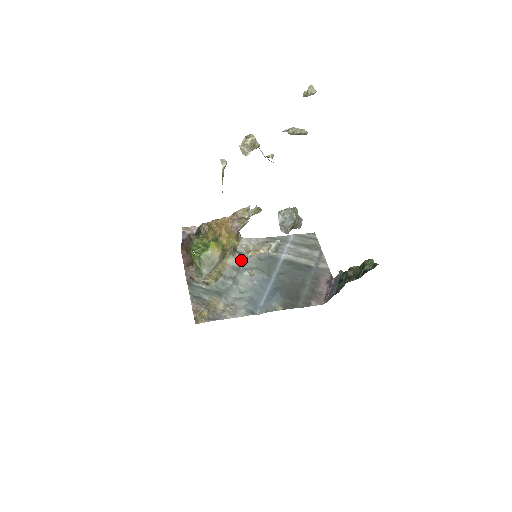
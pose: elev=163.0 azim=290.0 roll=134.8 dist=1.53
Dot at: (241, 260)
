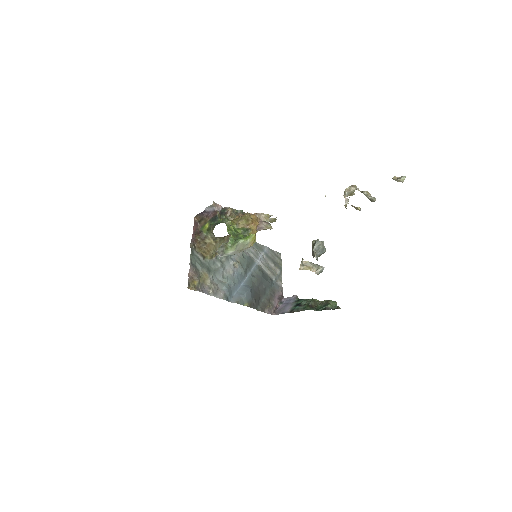
Dot at: occluded
